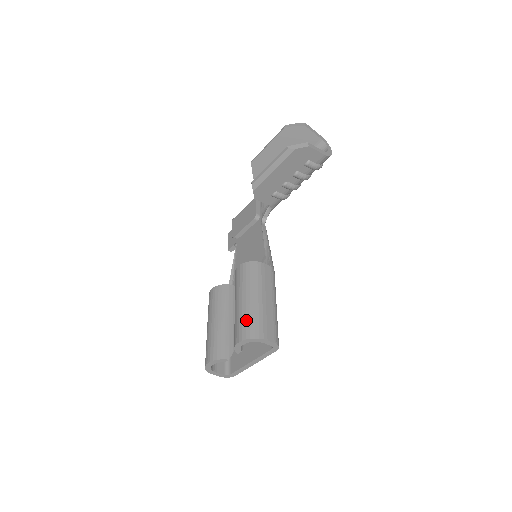
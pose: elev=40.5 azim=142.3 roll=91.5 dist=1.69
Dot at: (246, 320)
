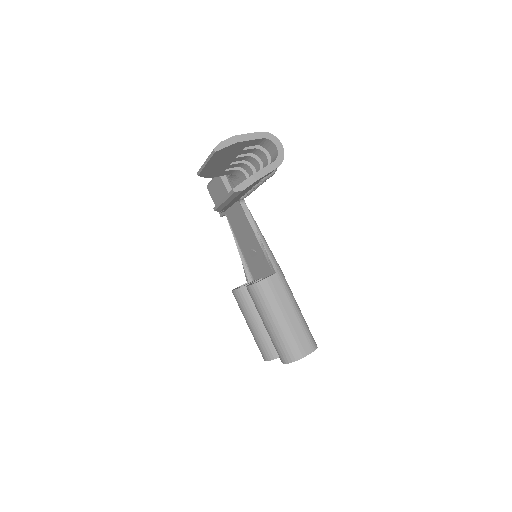
Dot at: (281, 346)
